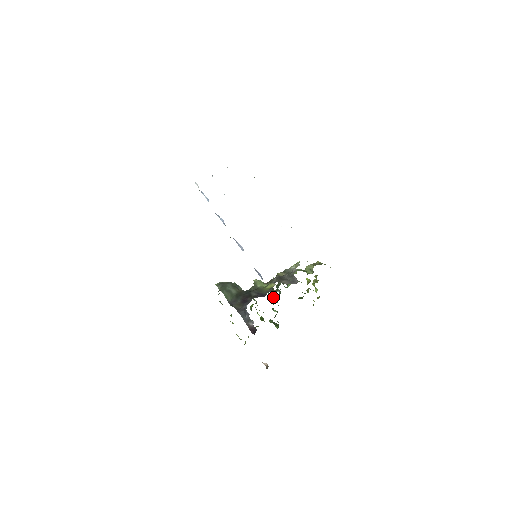
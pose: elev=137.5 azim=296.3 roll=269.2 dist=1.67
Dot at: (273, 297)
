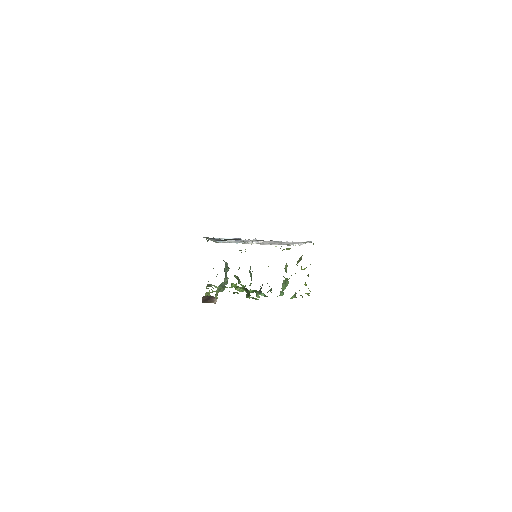
Dot at: (261, 288)
